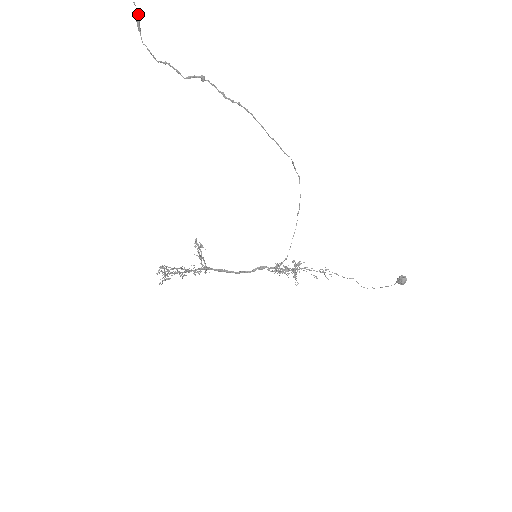
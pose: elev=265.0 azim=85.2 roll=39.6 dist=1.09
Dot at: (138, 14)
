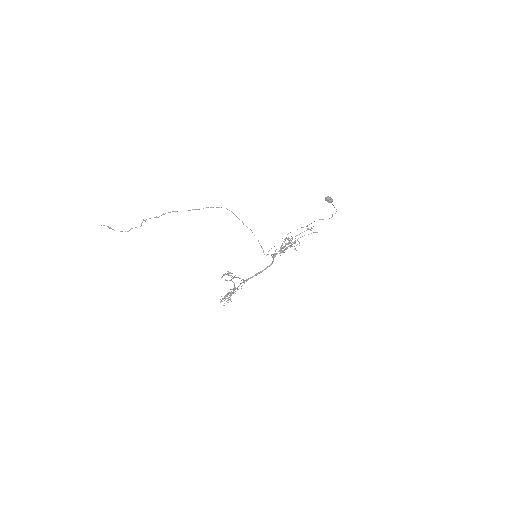
Dot at: (108, 227)
